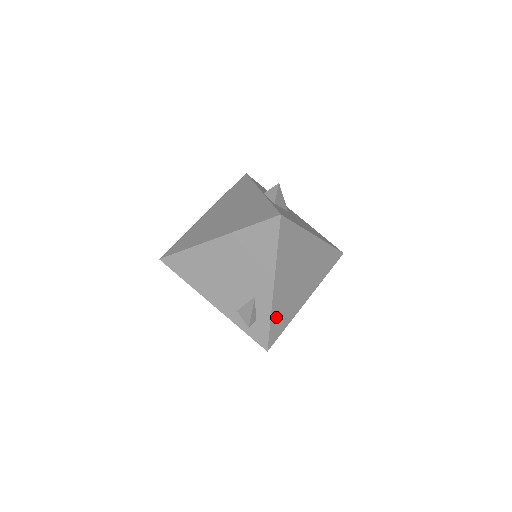
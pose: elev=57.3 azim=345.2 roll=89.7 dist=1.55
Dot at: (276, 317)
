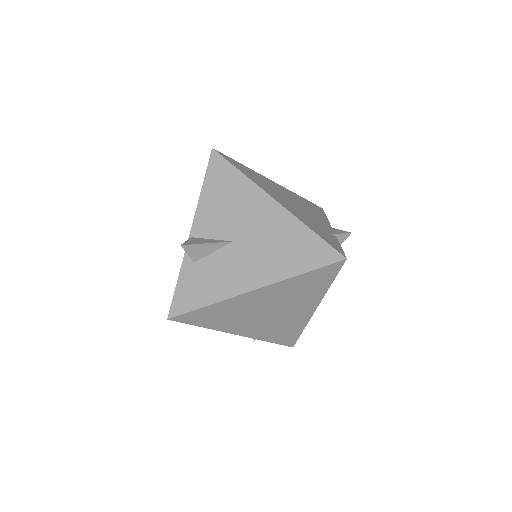
Dot at: (273, 337)
